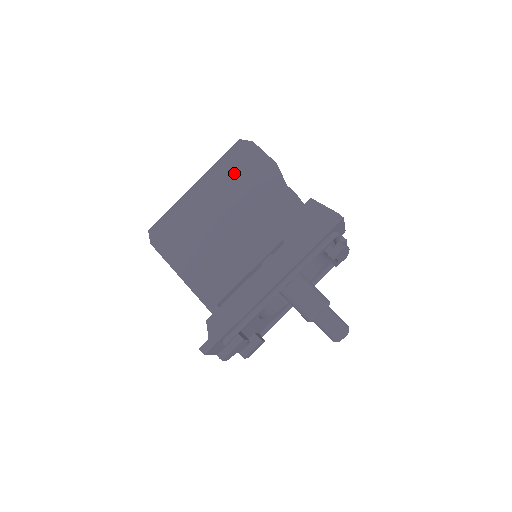
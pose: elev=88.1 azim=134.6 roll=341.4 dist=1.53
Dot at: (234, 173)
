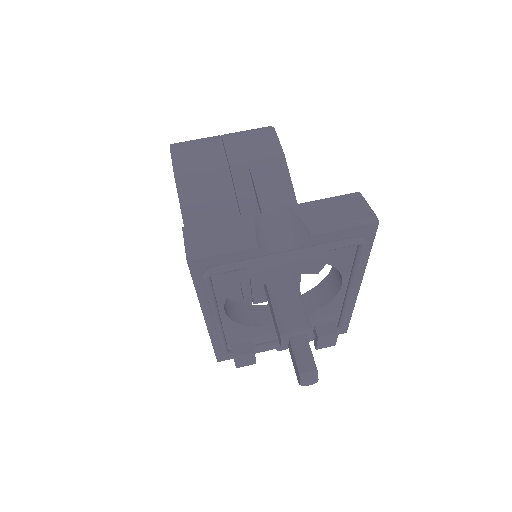
Dot at: occluded
